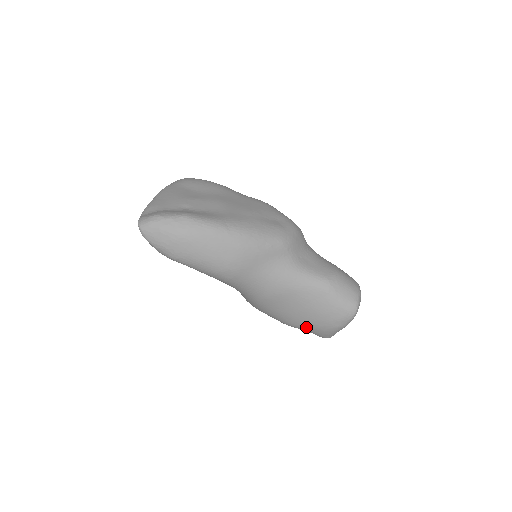
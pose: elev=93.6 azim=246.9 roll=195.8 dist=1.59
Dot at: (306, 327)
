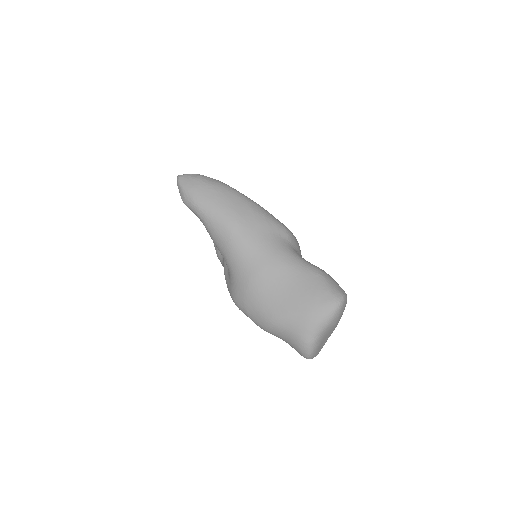
Dot at: (289, 317)
